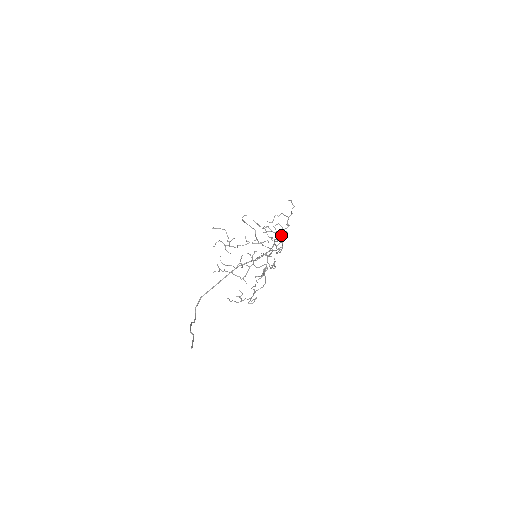
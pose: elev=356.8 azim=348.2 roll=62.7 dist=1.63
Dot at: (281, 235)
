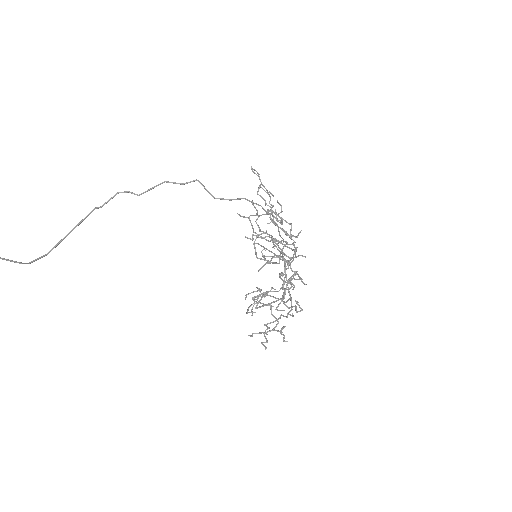
Dot at: occluded
